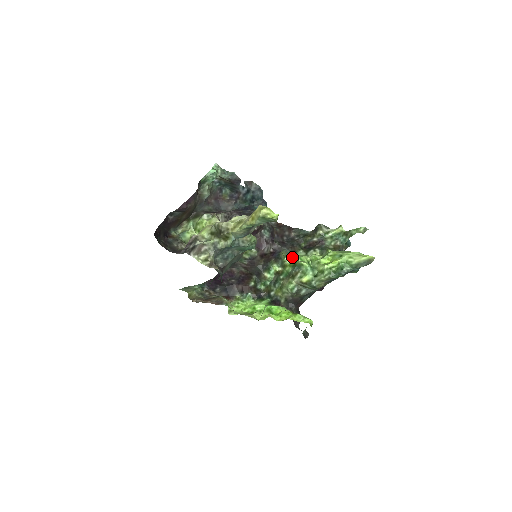
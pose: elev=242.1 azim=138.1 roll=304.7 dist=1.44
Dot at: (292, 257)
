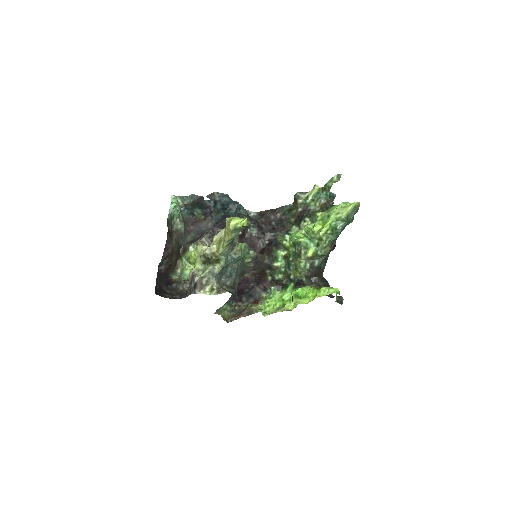
Dot at: (288, 238)
